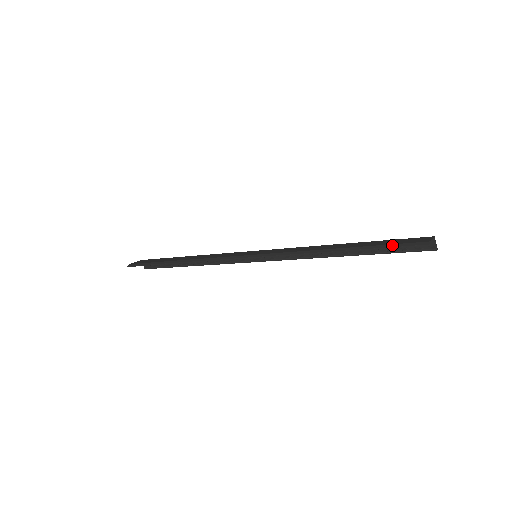
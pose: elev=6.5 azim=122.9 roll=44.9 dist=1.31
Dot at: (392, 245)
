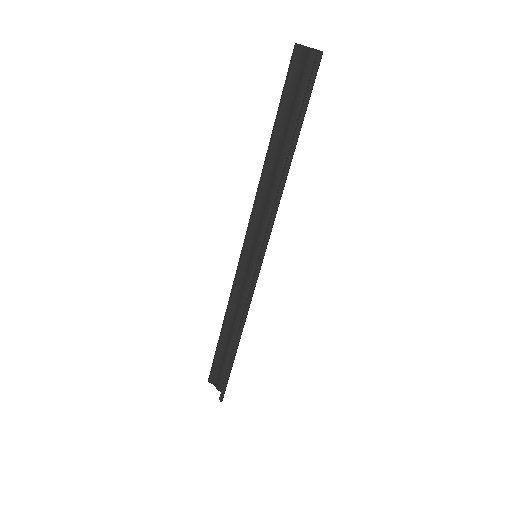
Dot at: (288, 85)
